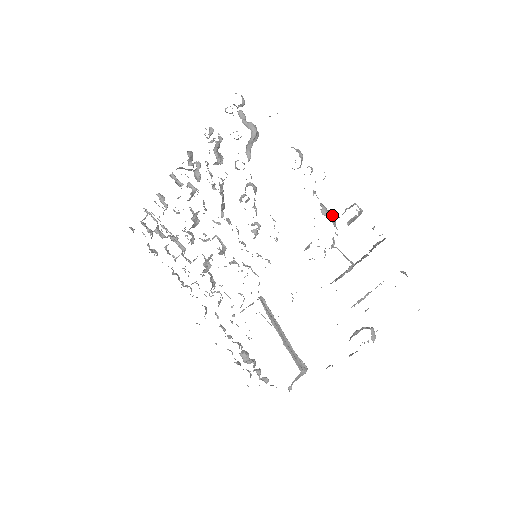
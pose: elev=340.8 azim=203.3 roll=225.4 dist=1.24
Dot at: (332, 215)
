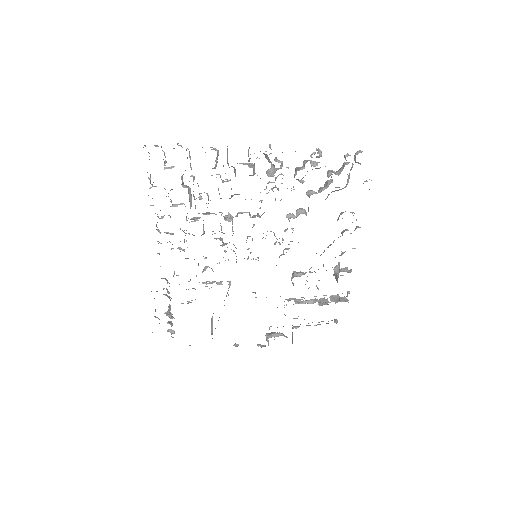
Dot at: (338, 272)
